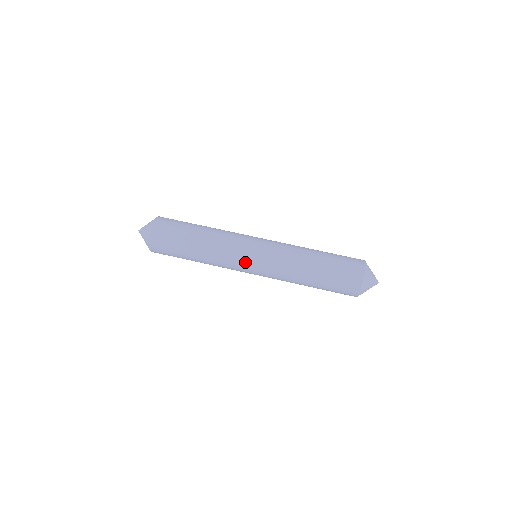
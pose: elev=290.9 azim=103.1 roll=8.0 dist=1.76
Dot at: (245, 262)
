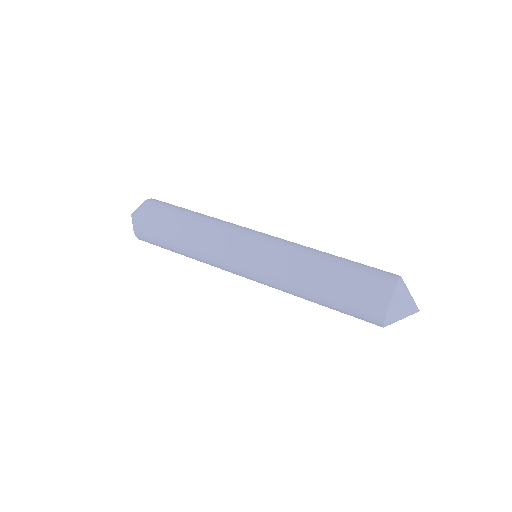
Dot at: (243, 239)
